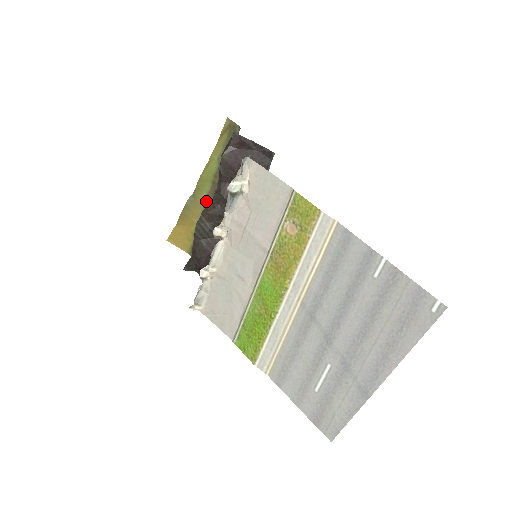
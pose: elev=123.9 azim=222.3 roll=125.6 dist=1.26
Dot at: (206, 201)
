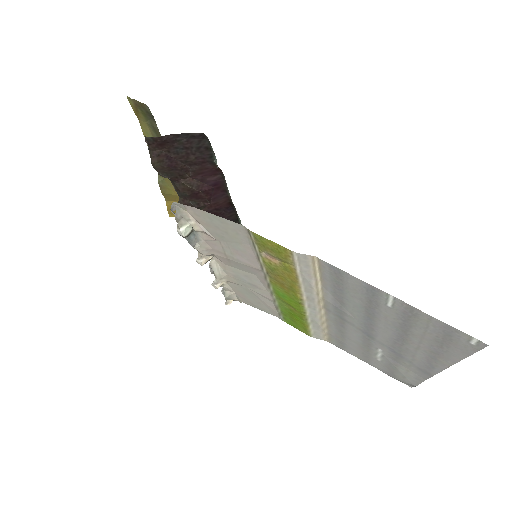
Dot at: occluded
